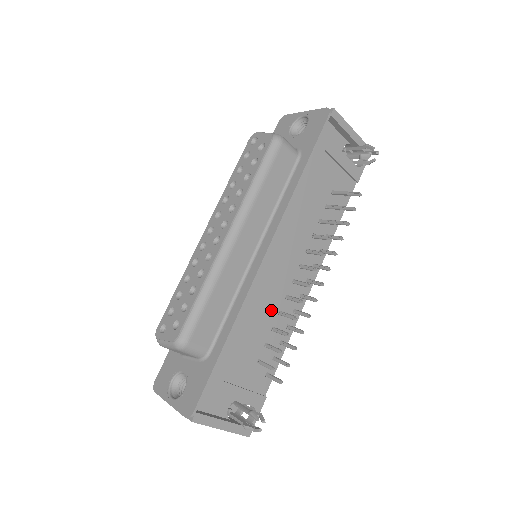
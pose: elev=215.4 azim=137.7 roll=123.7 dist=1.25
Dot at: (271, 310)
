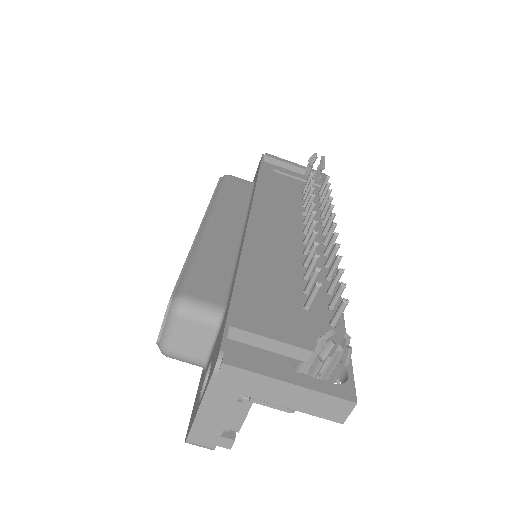
Dot at: (290, 262)
